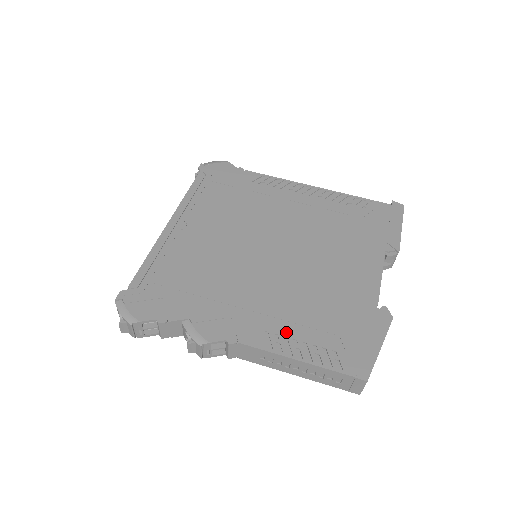
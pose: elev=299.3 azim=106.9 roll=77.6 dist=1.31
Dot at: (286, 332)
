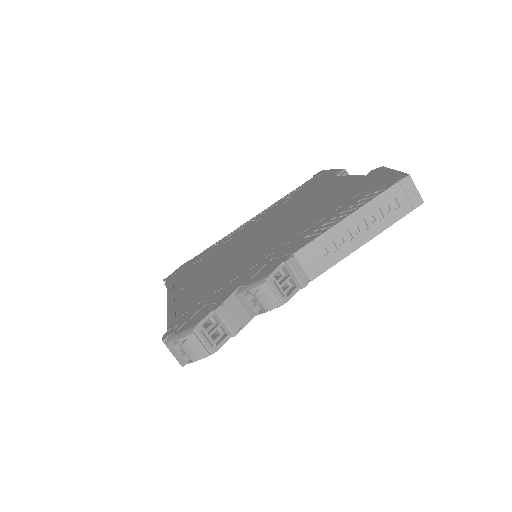
Dot at: (321, 224)
